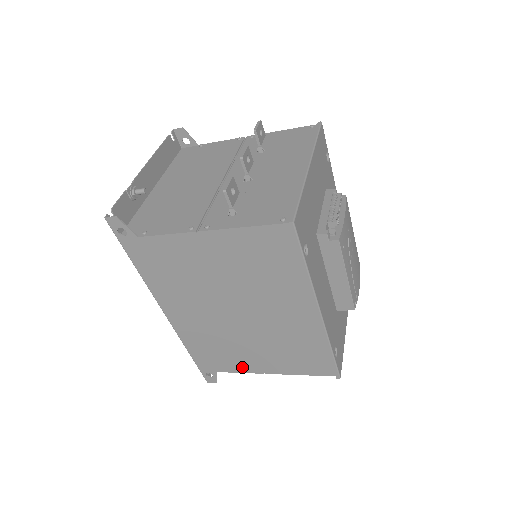
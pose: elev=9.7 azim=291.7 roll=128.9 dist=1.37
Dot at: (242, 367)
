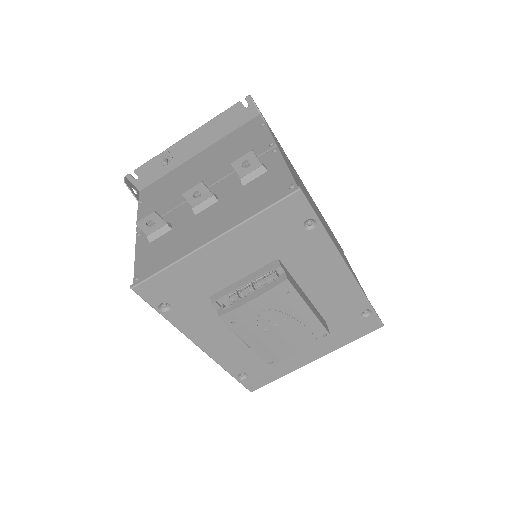
Dot at: occluded
